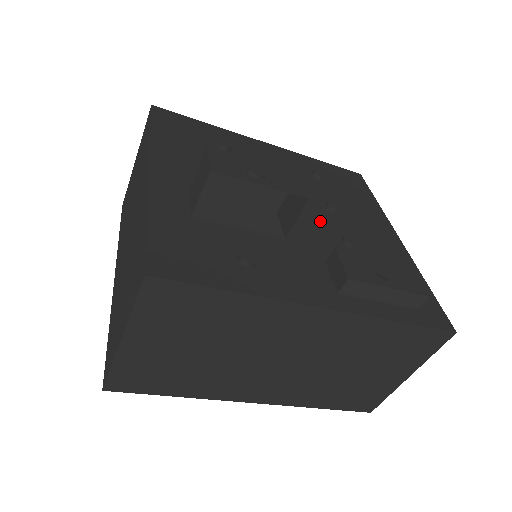
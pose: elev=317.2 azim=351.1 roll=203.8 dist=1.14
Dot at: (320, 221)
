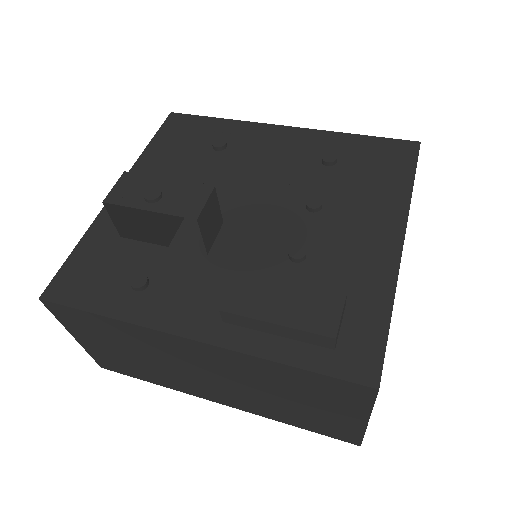
Dot at: (278, 227)
